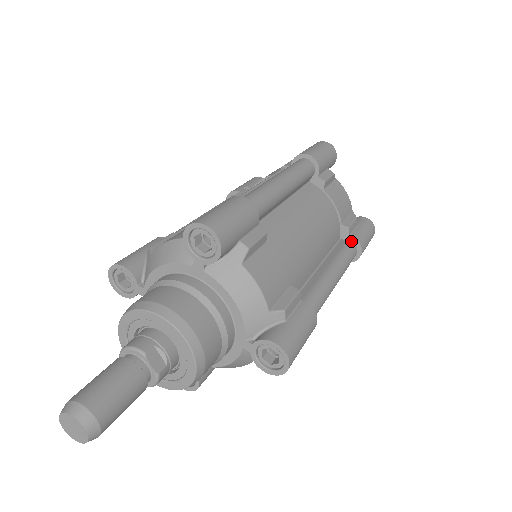
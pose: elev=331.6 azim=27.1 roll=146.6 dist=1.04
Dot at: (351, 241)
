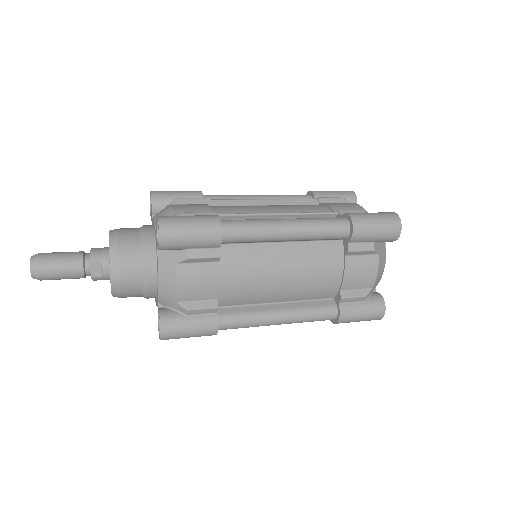
Dot at: (337, 308)
